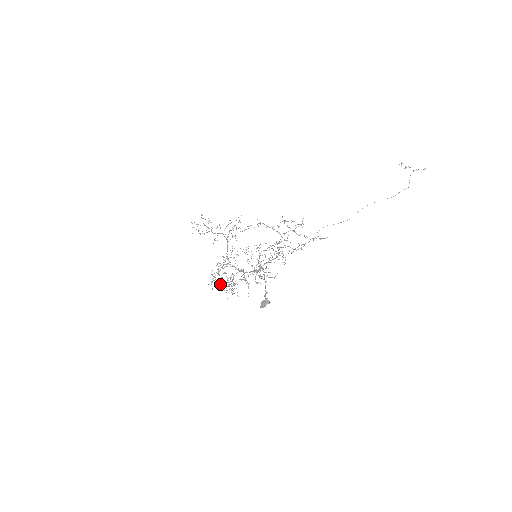
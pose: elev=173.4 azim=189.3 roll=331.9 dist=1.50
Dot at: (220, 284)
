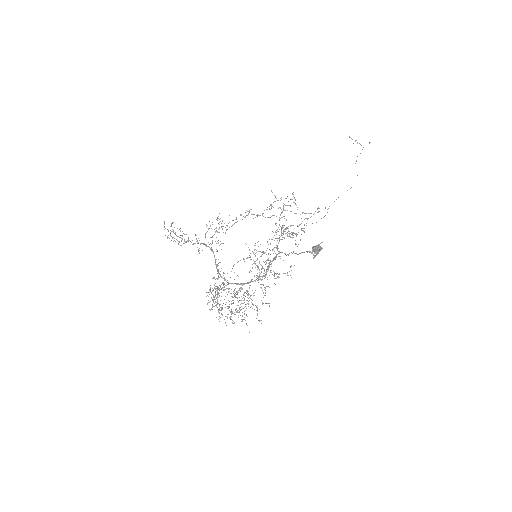
Dot at: occluded
